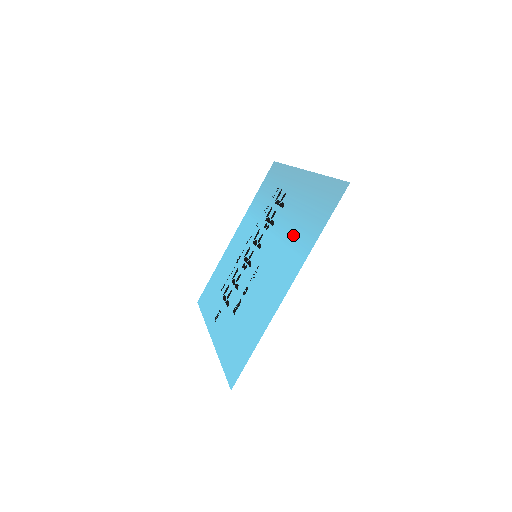
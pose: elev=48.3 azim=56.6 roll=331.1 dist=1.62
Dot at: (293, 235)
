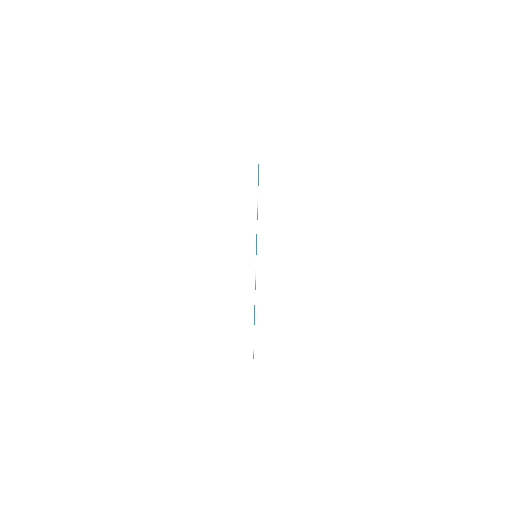
Dot at: occluded
